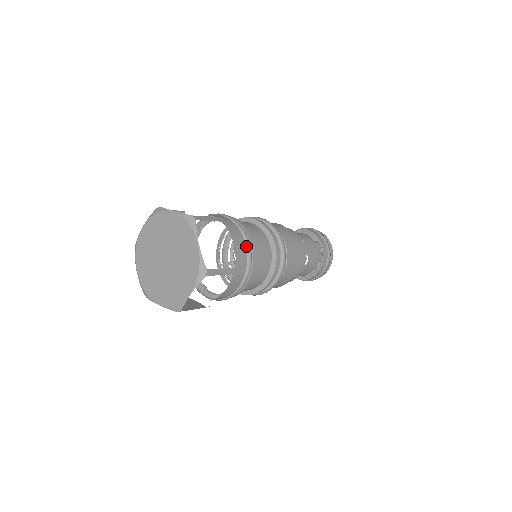
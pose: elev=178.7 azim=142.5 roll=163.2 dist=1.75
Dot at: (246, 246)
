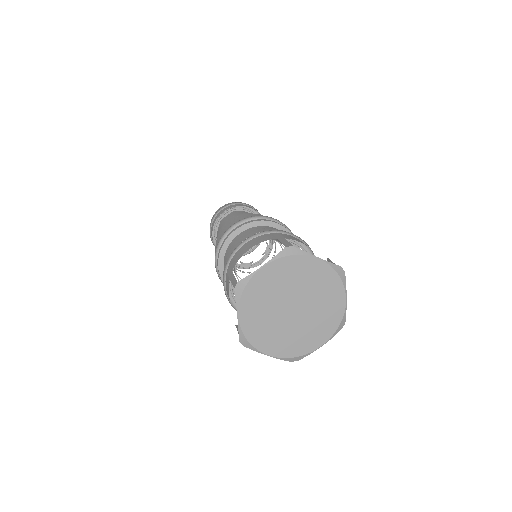
Dot at: occluded
